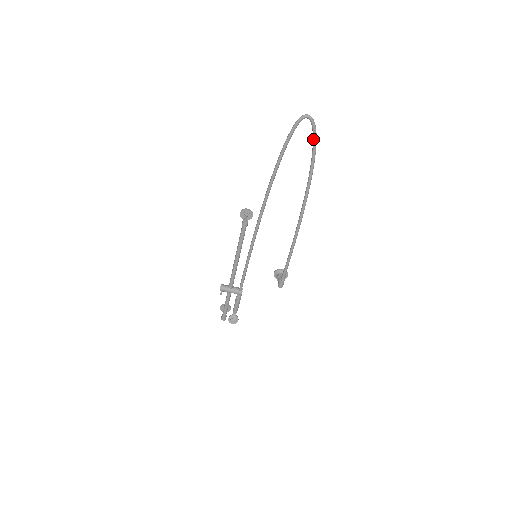
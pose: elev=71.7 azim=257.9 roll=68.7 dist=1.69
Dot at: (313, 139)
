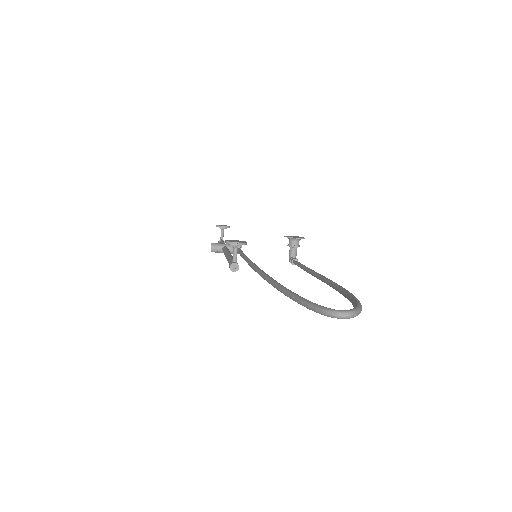
Dot at: occluded
